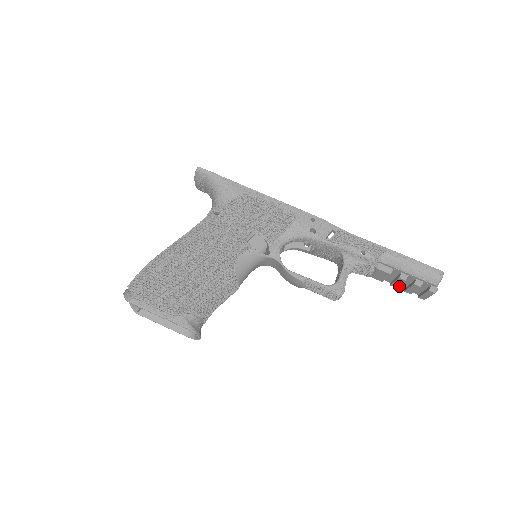
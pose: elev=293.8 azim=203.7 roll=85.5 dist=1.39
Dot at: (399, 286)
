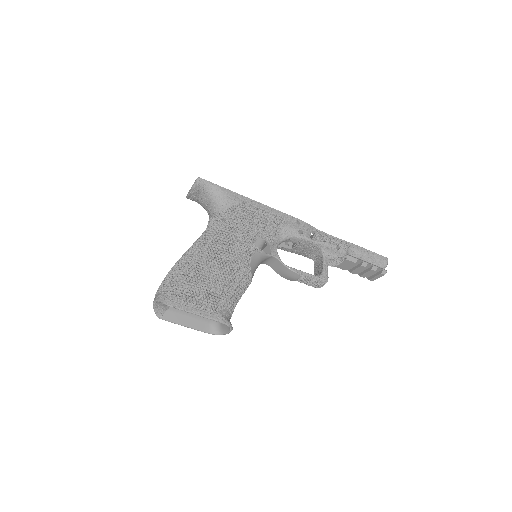
Dot at: occluded
